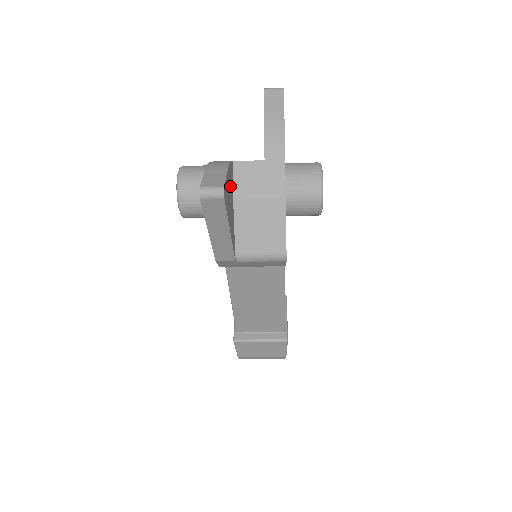
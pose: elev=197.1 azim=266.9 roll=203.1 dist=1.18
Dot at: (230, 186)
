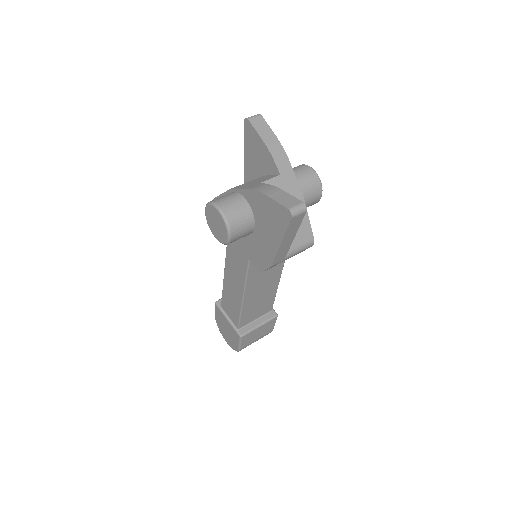
Dot at: occluded
